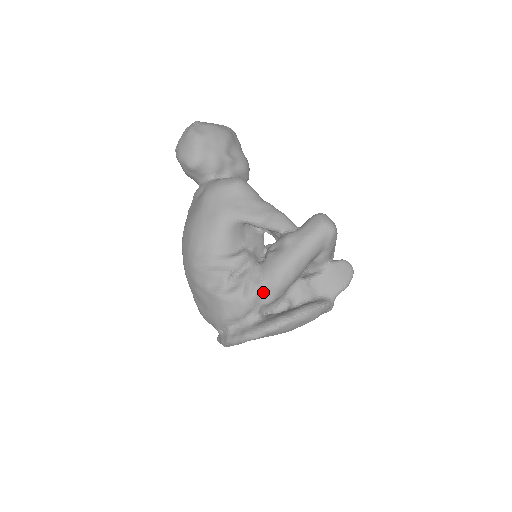
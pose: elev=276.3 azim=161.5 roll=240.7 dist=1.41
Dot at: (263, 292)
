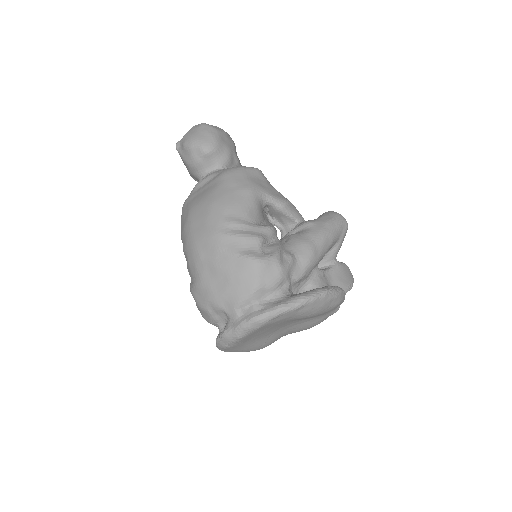
Dot at: (295, 264)
